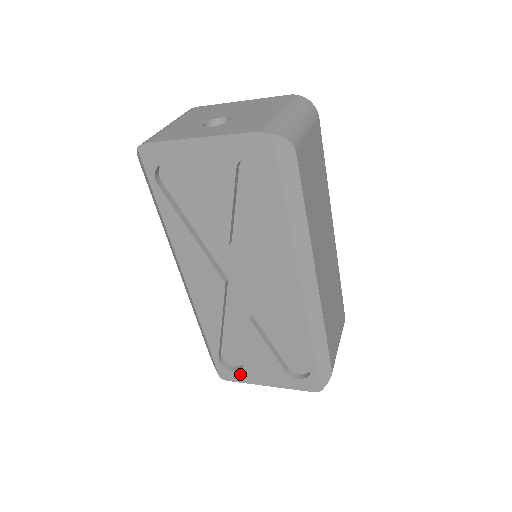
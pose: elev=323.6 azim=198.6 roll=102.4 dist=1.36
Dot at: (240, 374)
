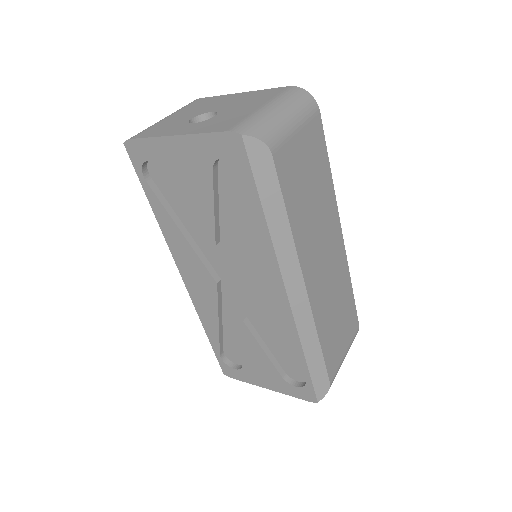
Dot at: (241, 373)
